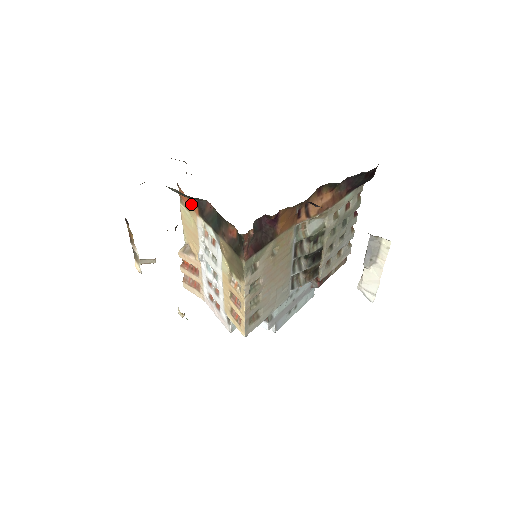
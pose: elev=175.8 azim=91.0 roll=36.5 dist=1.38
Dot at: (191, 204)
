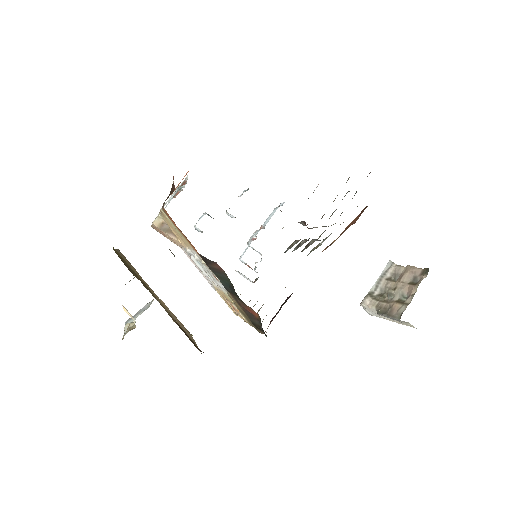
Dot at: (186, 239)
